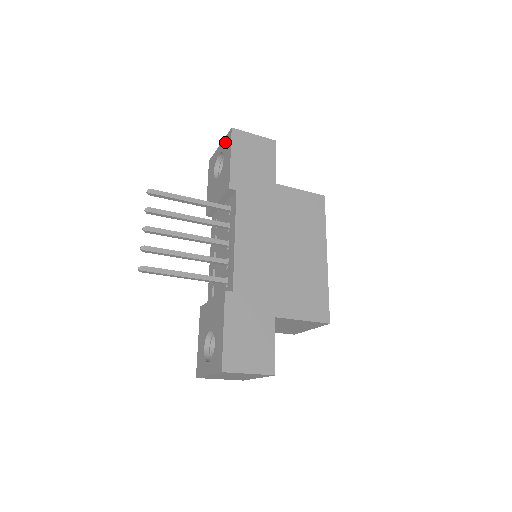
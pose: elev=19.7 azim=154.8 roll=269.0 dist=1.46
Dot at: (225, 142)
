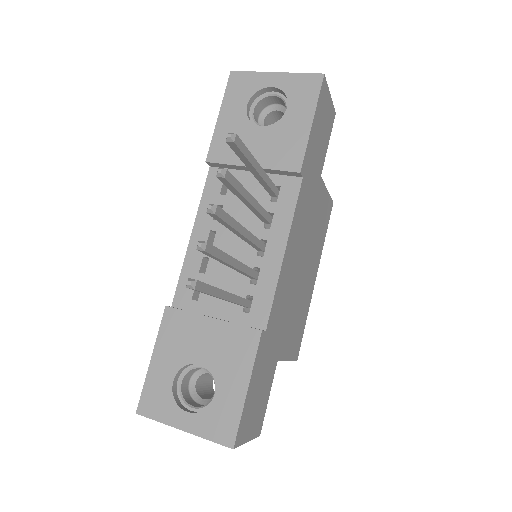
Dot at: (298, 82)
